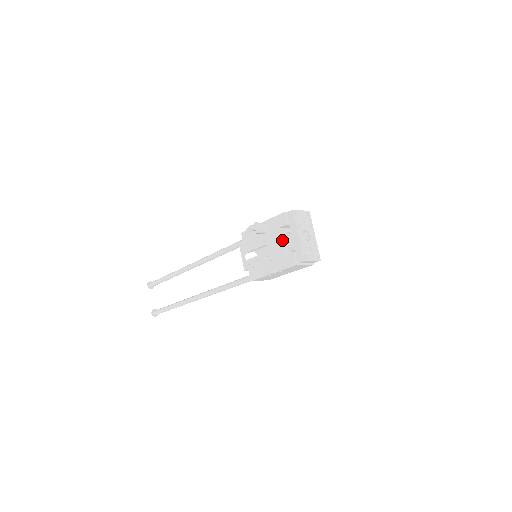
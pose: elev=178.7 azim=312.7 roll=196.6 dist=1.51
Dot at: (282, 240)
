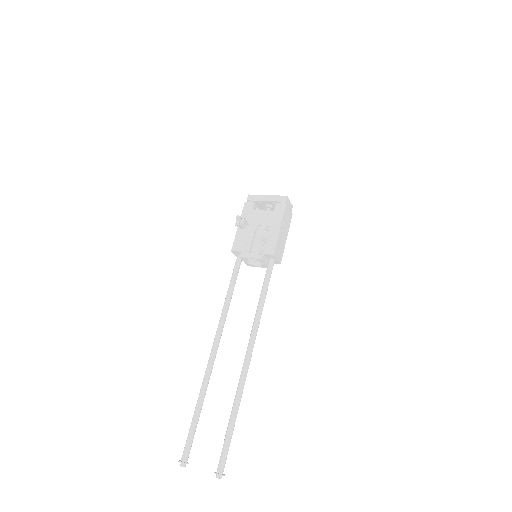
Dot at: (259, 232)
